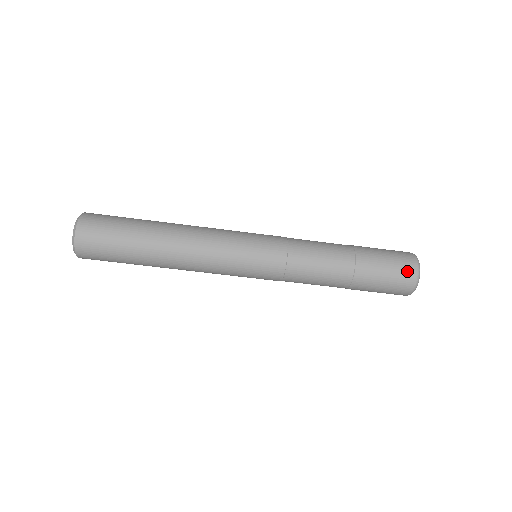
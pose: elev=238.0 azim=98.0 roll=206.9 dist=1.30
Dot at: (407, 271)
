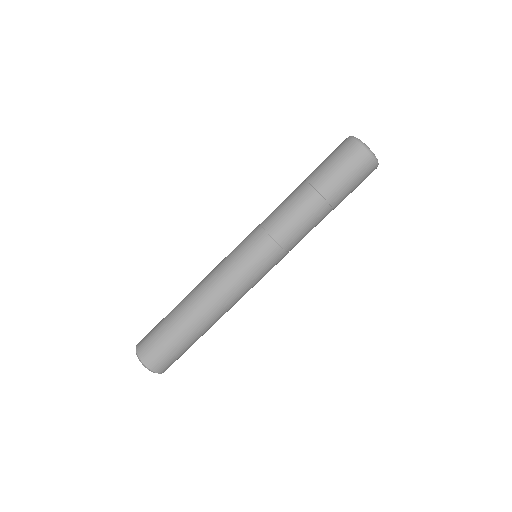
Dot at: (350, 150)
